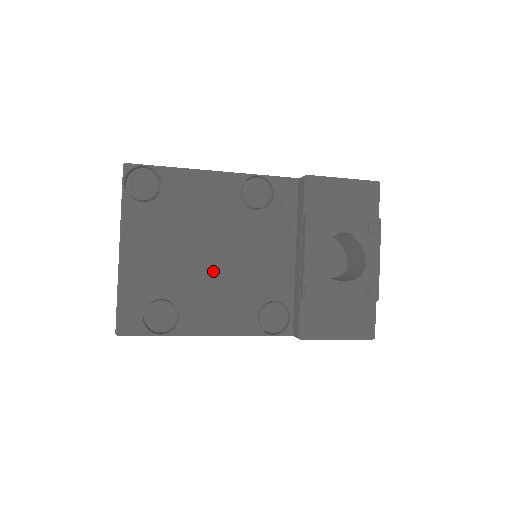
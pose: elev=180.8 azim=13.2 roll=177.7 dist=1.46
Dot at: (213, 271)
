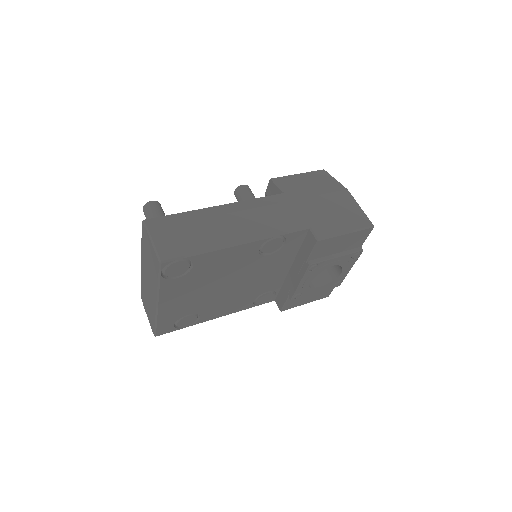
Dot at: (227, 293)
